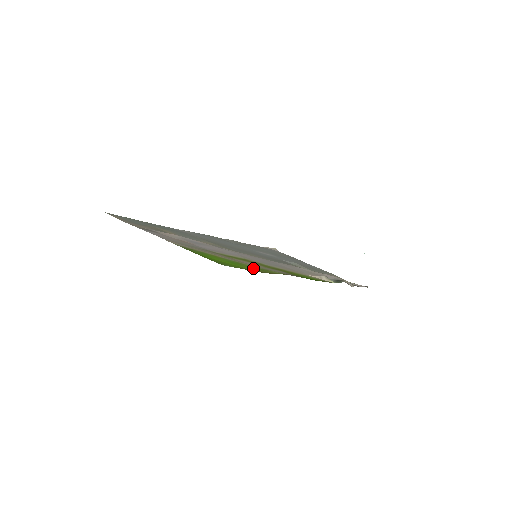
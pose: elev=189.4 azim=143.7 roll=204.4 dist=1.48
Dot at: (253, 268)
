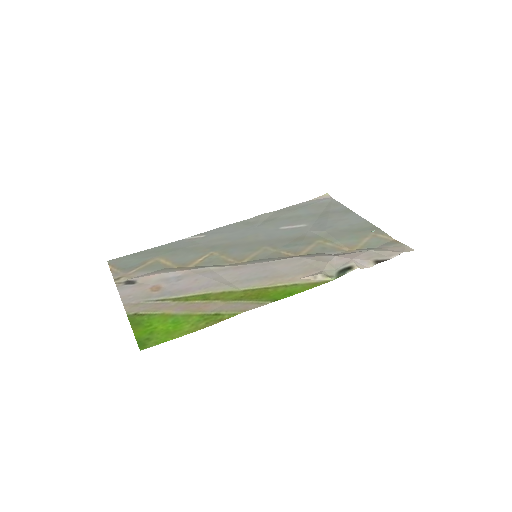
Dot at: (197, 322)
